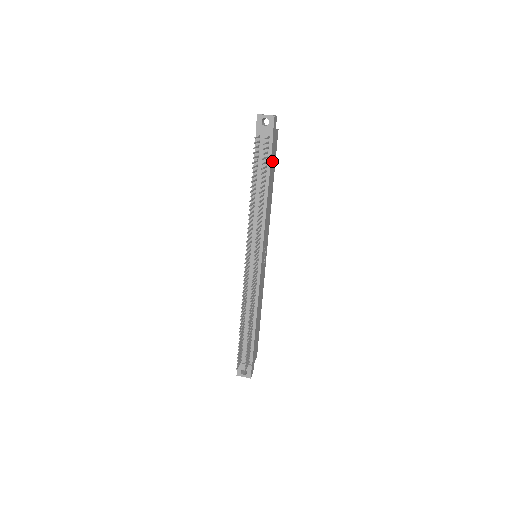
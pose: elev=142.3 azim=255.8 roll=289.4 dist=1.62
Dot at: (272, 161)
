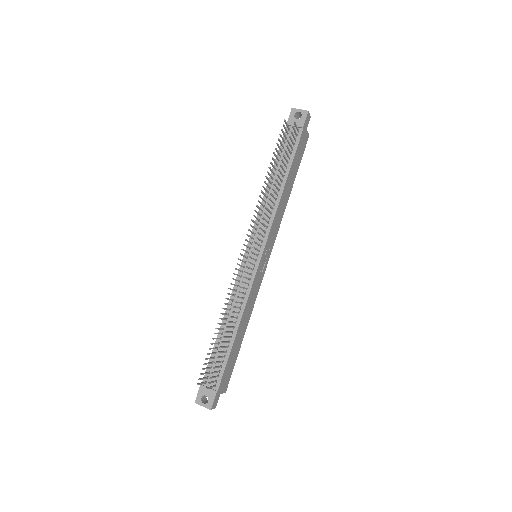
Dot at: (296, 158)
